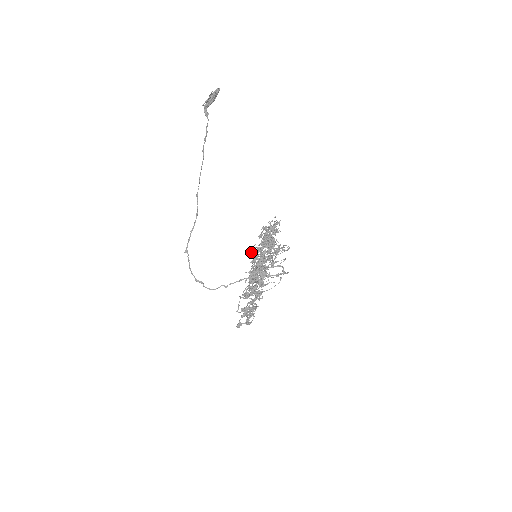
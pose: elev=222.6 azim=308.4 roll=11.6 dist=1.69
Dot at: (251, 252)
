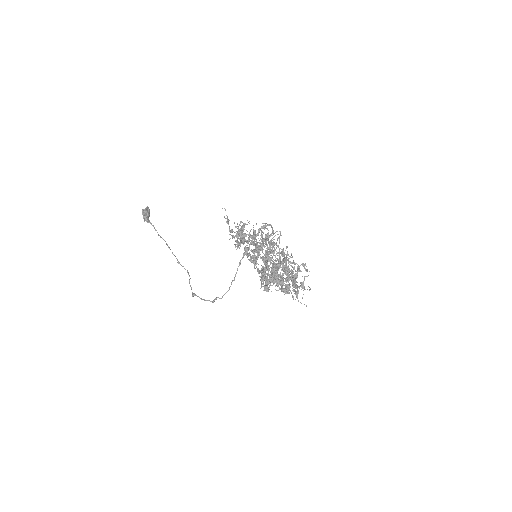
Dot at: (235, 246)
